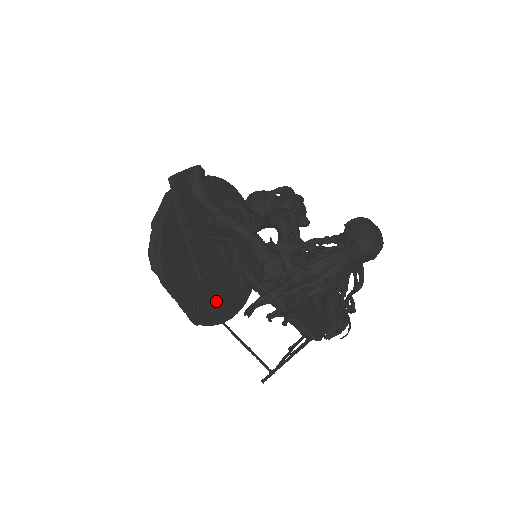
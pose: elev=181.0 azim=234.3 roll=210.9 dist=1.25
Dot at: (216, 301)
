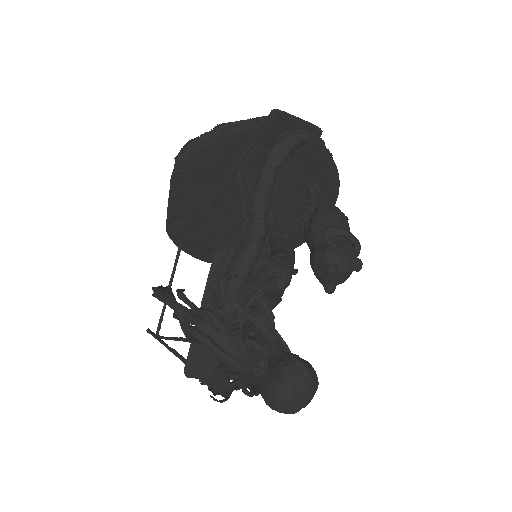
Dot at: (189, 241)
